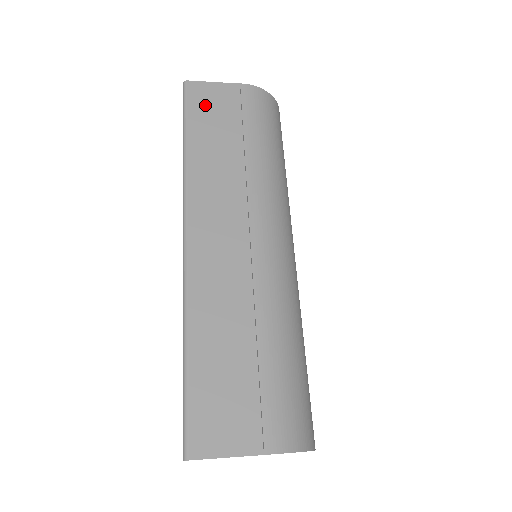
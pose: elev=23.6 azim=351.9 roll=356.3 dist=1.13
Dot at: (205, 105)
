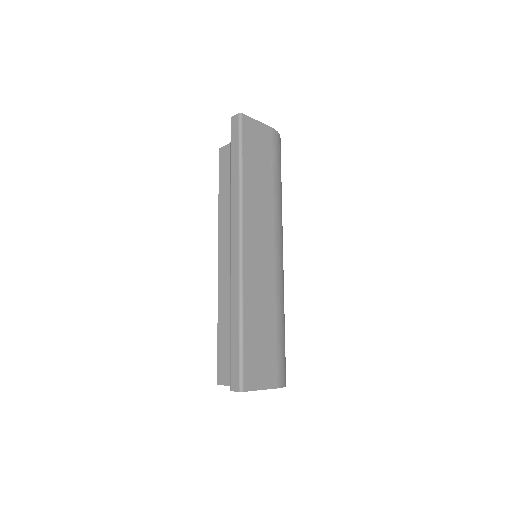
Dot at: (252, 139)
